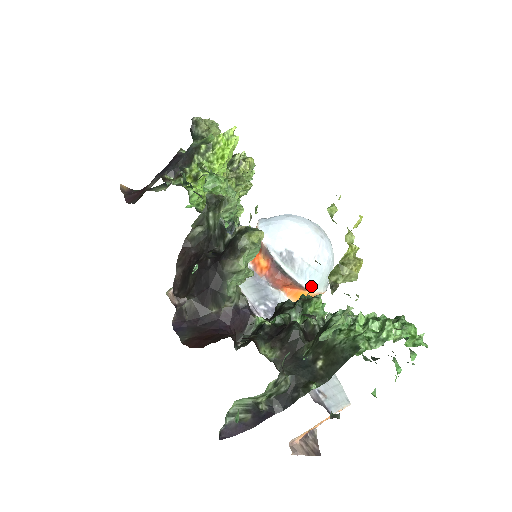
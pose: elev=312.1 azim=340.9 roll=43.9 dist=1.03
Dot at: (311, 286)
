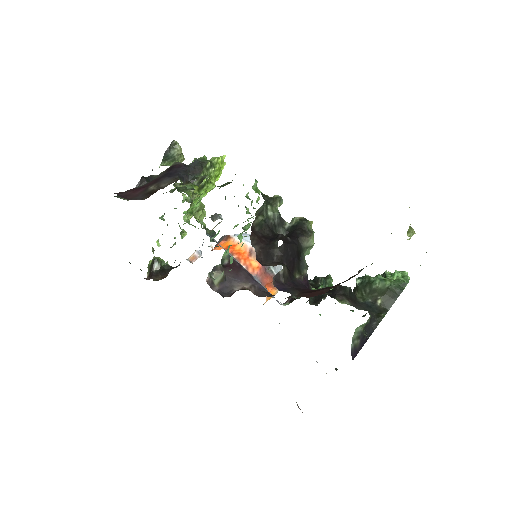
Dot at: occluded
